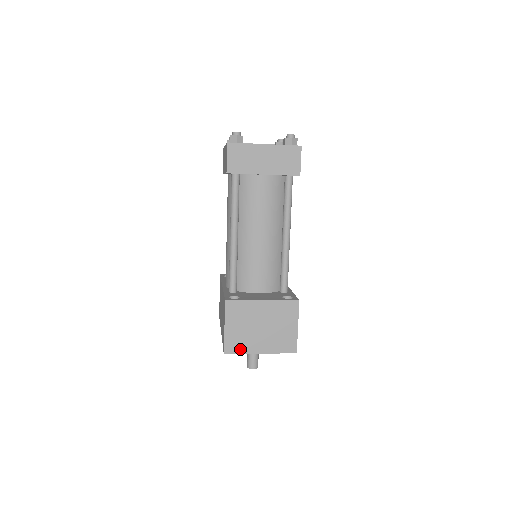
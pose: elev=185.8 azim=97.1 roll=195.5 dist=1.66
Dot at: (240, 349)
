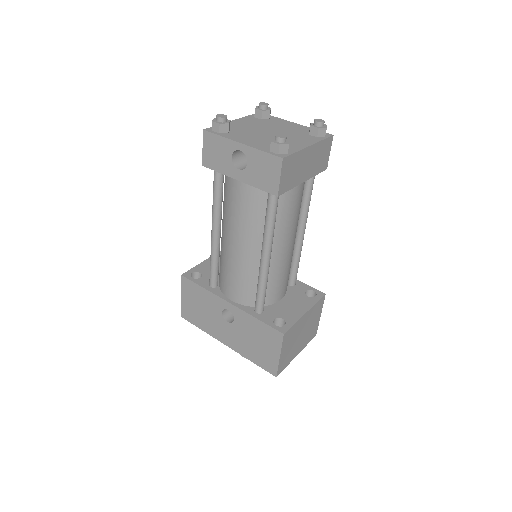
Dot at: (286, 364)
